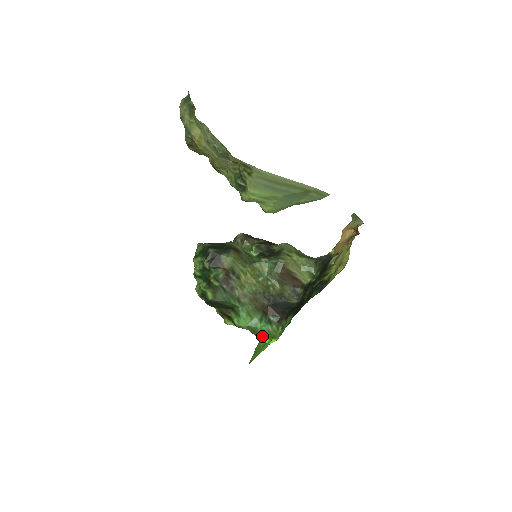
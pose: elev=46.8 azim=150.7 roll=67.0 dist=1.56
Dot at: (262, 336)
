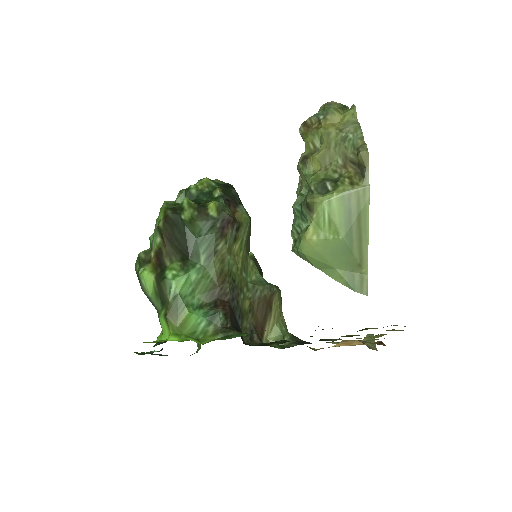
Dot at: (173, 328)
